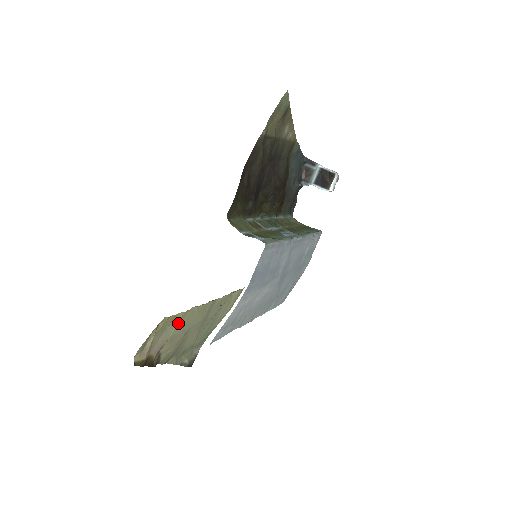
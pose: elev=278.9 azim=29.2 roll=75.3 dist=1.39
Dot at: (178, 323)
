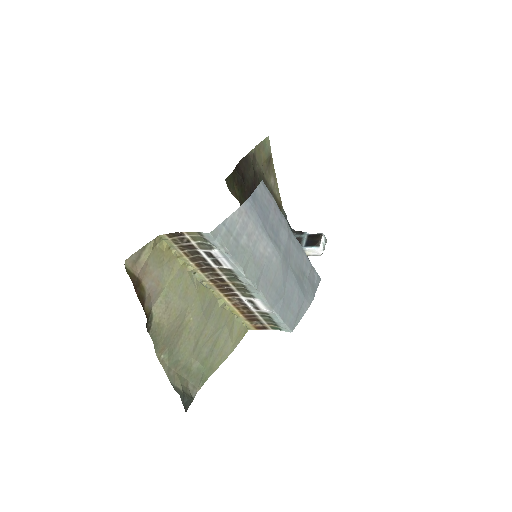
Dot at: (175, 275)
